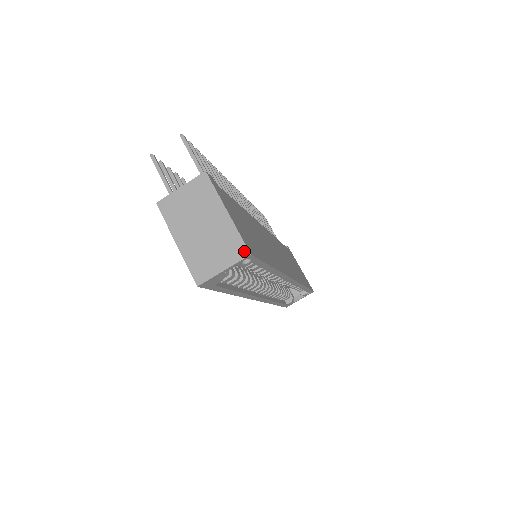
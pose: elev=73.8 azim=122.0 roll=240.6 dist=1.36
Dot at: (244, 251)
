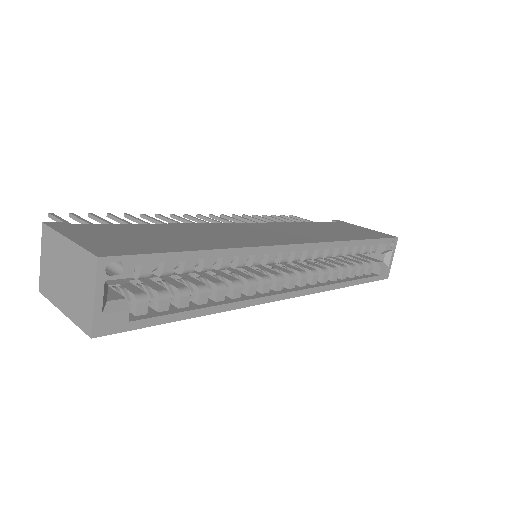
Dot at: (93, 260)
